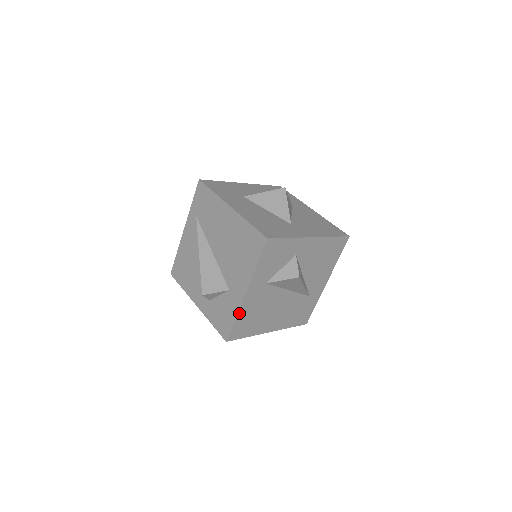
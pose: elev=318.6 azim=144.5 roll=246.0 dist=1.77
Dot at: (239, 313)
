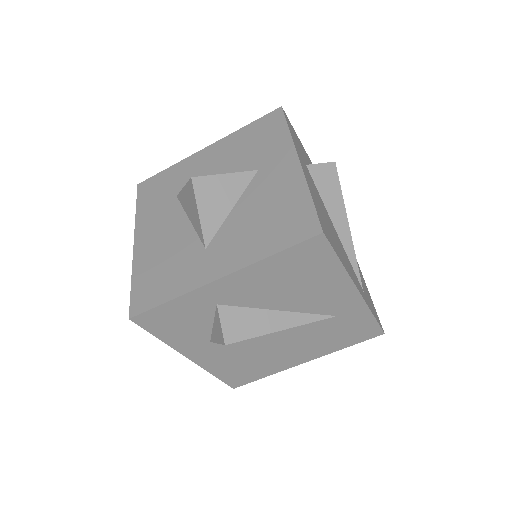
Dot at: (211, 370)
